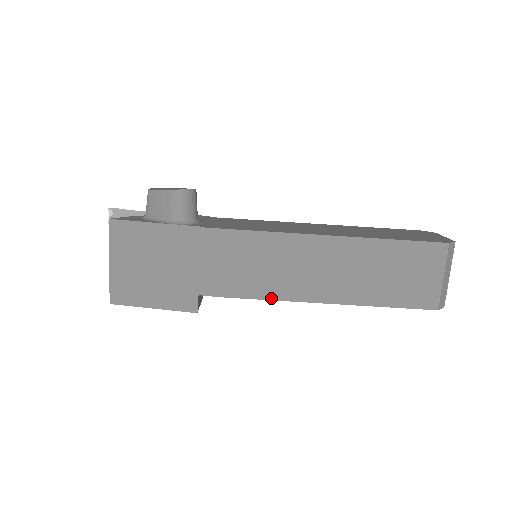
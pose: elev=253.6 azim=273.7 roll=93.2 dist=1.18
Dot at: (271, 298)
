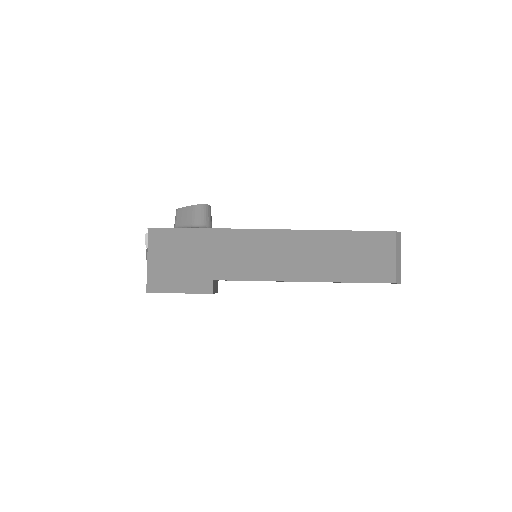
Dot at: (268, 279)
